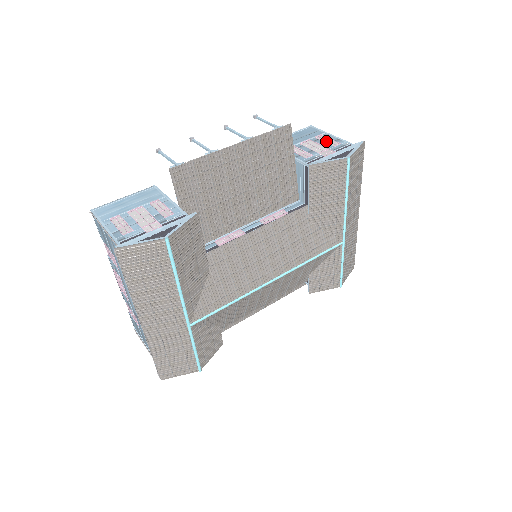
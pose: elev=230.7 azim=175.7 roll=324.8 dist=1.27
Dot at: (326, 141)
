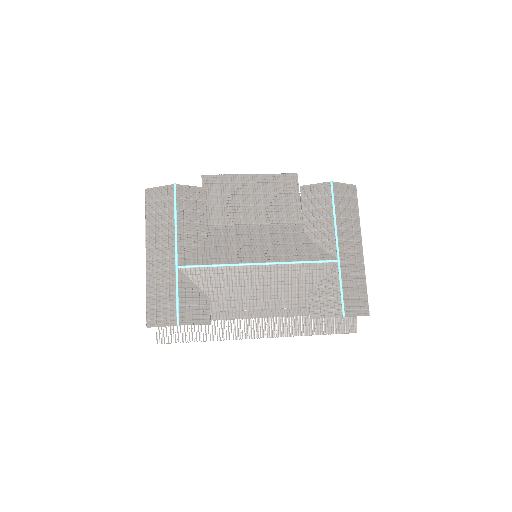
Dot at: occluded
